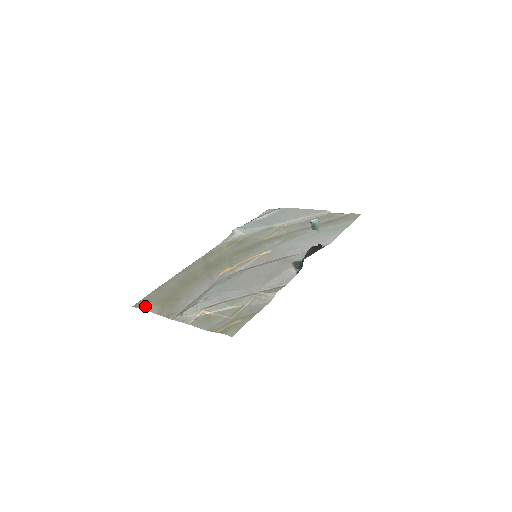
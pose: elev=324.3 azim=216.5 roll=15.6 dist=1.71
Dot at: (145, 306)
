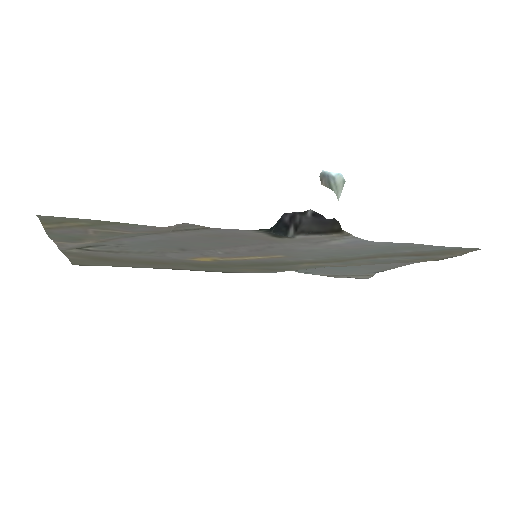
Dot at: (76, 260)
